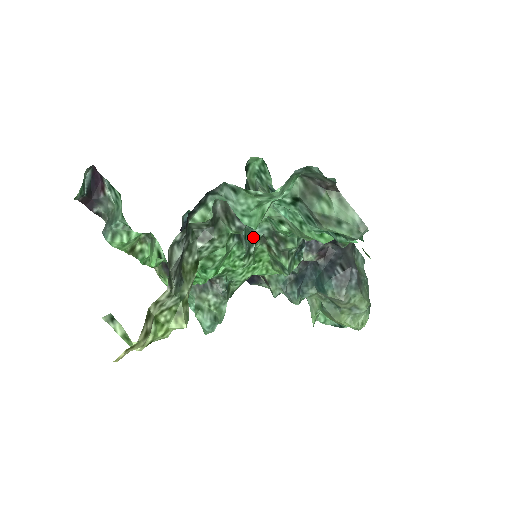
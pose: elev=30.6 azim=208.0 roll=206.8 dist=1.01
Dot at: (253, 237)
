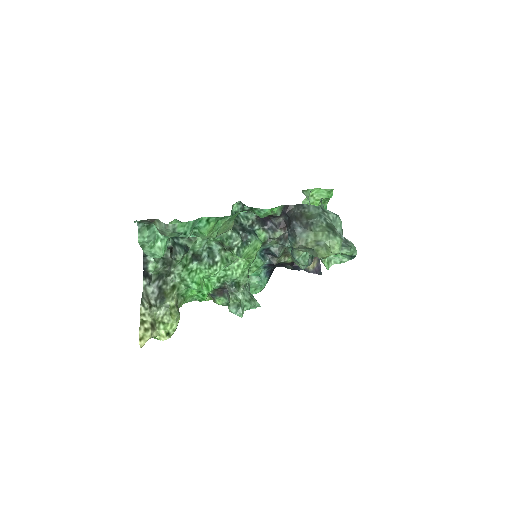
Dot at: (215, 253)
